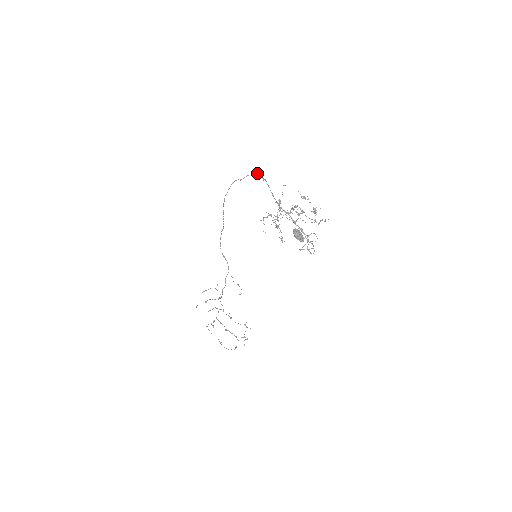
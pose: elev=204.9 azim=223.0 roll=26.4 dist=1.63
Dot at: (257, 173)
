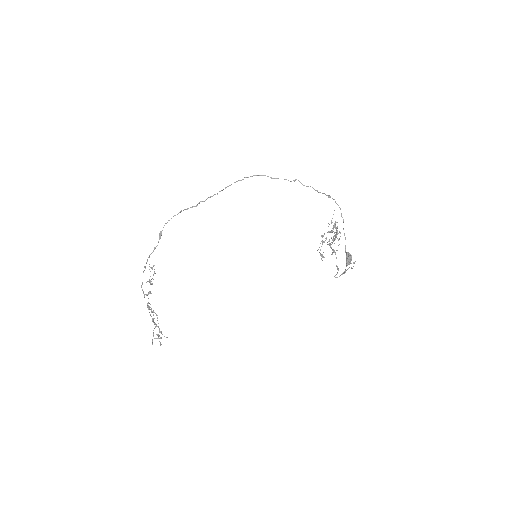
Dot at: (302, 184)
